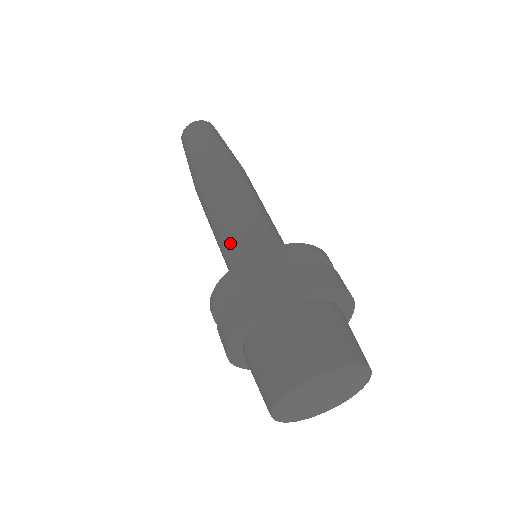
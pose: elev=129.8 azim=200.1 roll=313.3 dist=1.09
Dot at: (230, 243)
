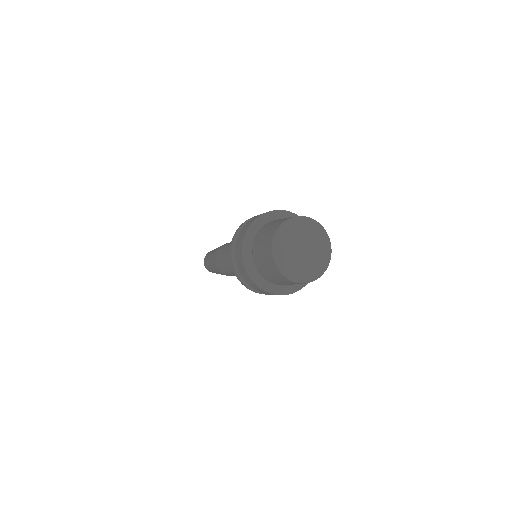
Dot at: occluded
